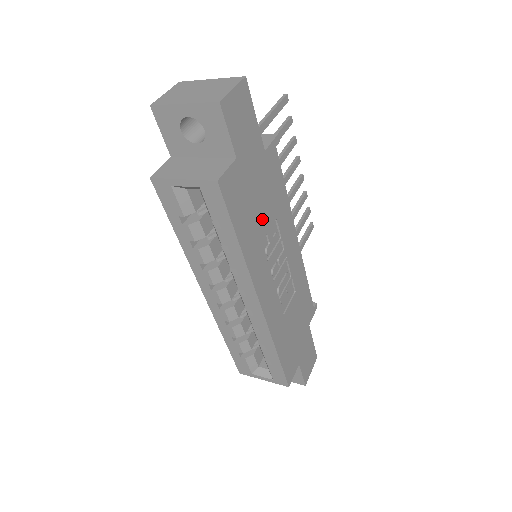
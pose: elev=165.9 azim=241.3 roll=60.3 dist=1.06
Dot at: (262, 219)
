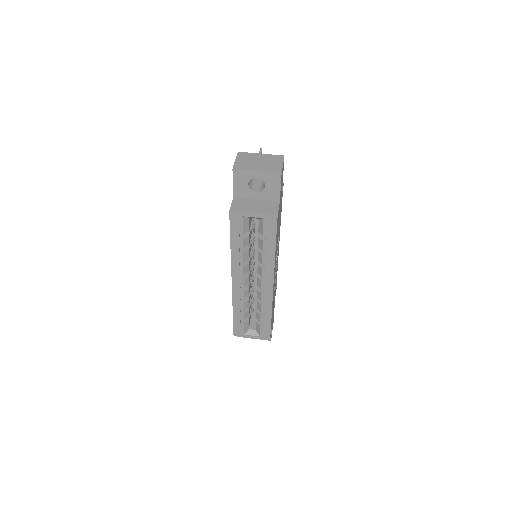
Dot at: occluded
